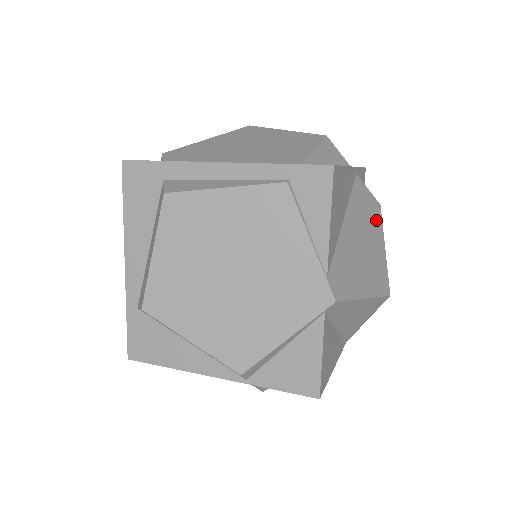
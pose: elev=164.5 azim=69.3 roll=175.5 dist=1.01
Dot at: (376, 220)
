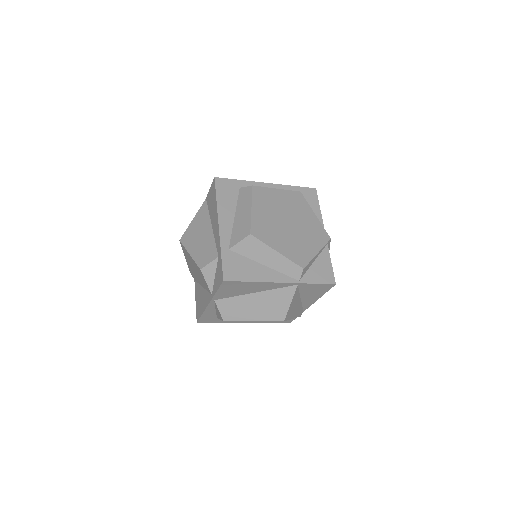
Dot at: occluded
